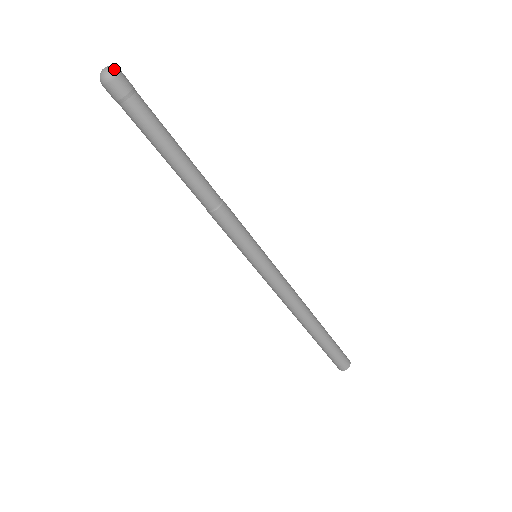
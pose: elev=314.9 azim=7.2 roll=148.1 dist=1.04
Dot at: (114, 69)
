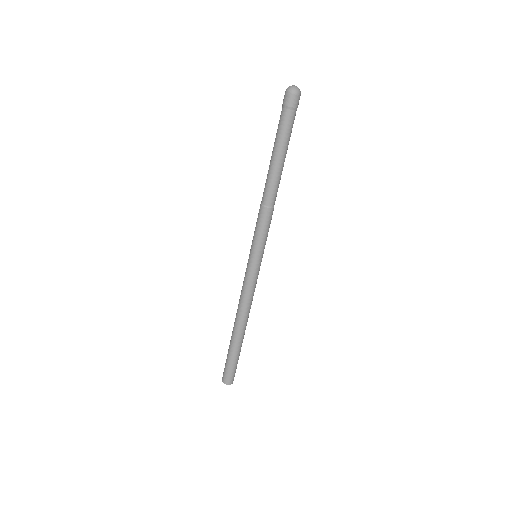
Dot at: (300, 91)
